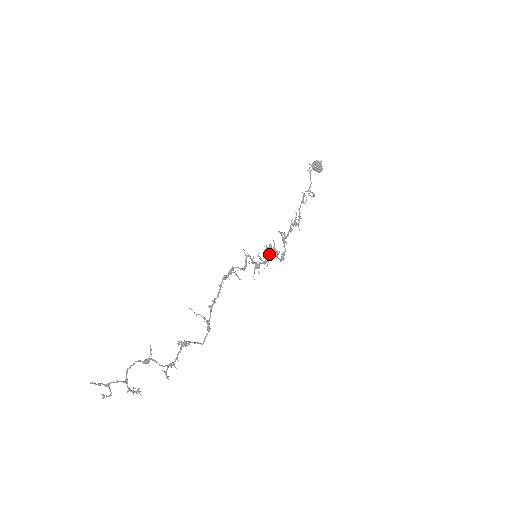
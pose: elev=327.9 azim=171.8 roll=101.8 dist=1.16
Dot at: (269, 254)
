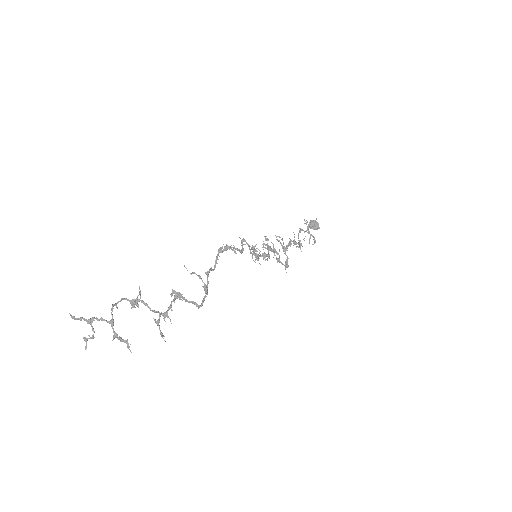
Dot at: (268, 249)
